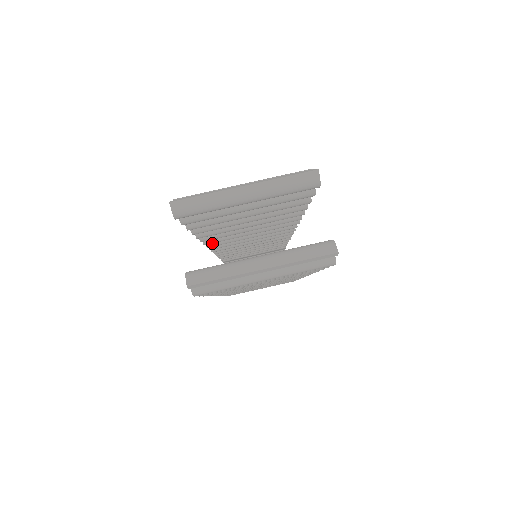
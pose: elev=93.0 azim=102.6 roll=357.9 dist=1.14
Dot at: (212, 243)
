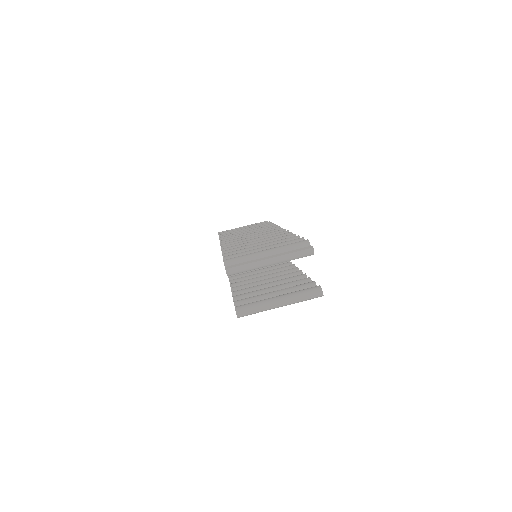
Dot at: occluded
